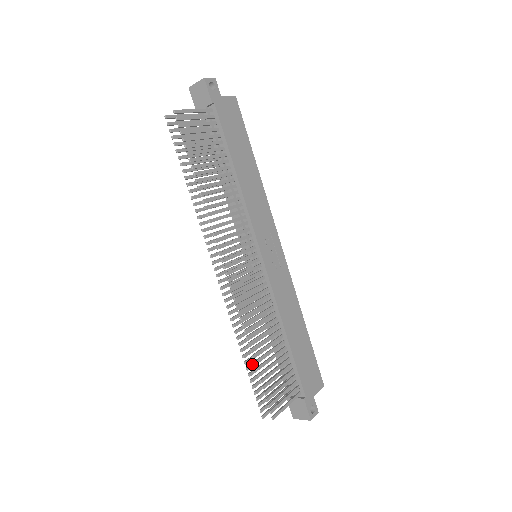
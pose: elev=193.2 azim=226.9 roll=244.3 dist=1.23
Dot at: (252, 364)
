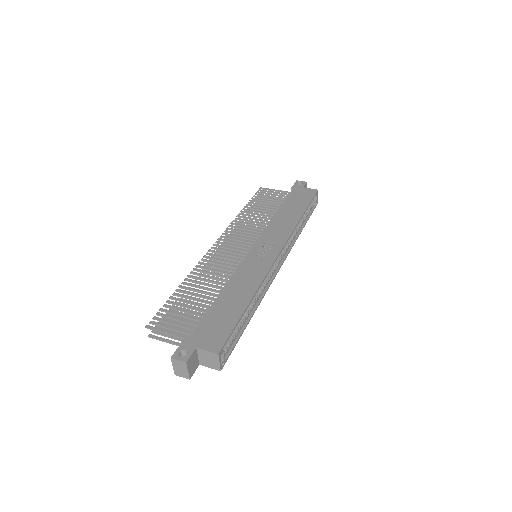
Dot at: (182, 303)
